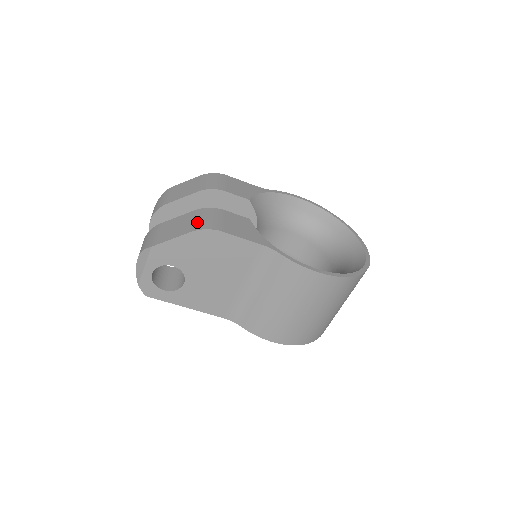
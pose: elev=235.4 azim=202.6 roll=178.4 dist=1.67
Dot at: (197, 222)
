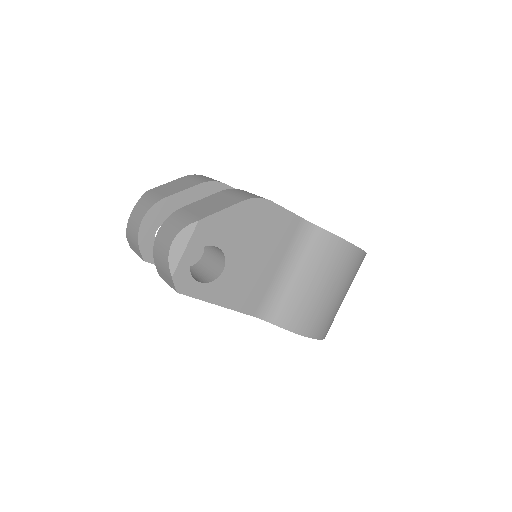
Dot at: (239, 195)
